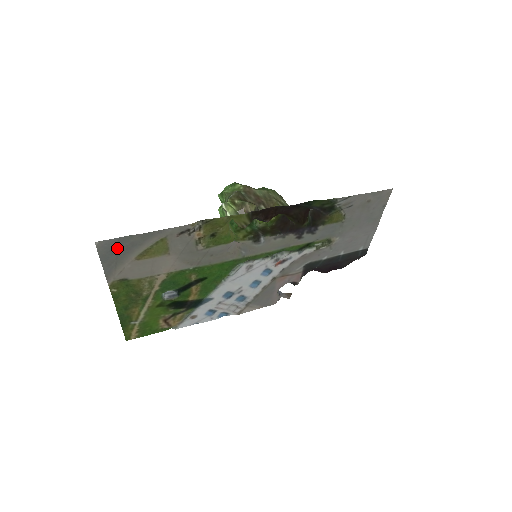
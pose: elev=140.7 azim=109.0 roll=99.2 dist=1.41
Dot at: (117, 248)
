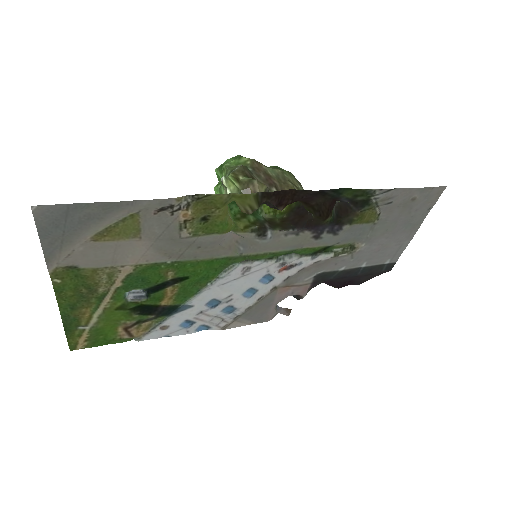
Dot at: (65, 219)
